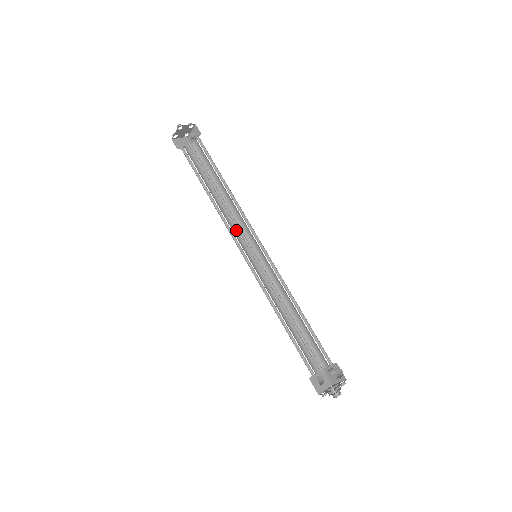
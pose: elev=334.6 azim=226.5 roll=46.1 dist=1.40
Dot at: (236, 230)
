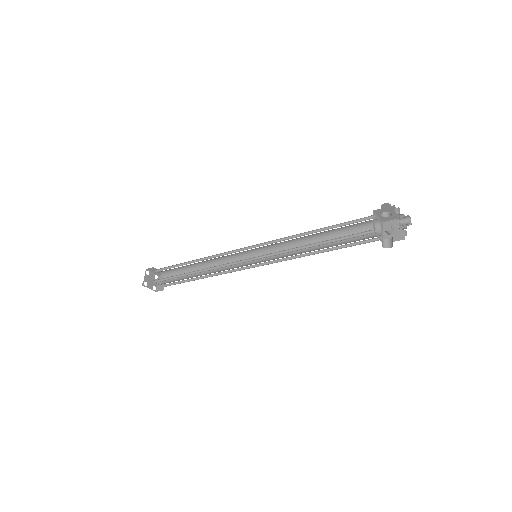
Dot at: occluded
